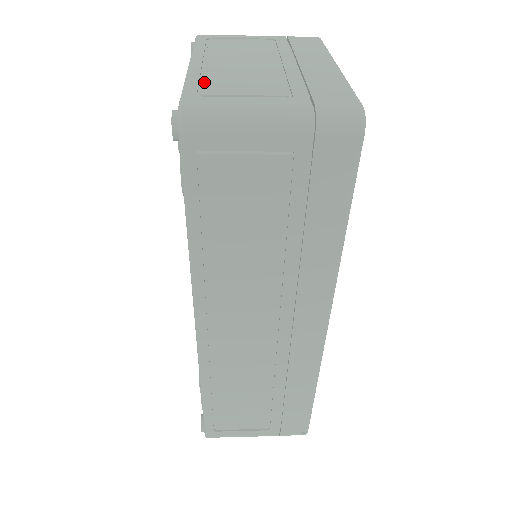
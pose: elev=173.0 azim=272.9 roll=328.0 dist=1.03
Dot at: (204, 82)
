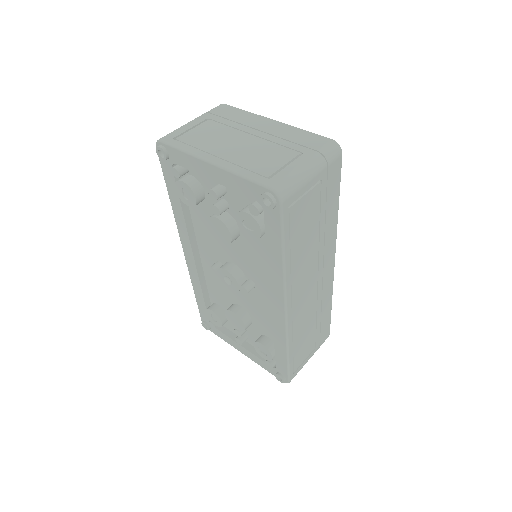
Dot at: (251, 170)
